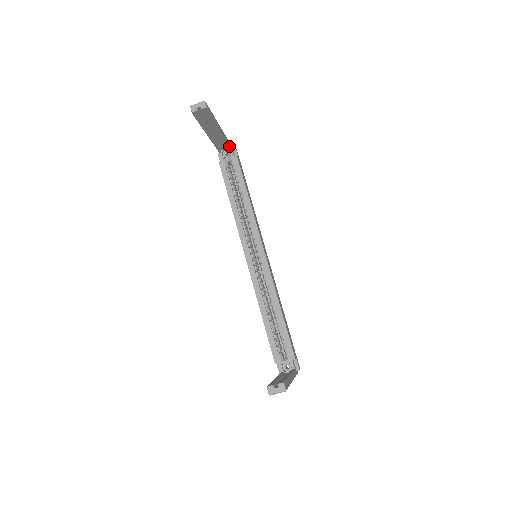
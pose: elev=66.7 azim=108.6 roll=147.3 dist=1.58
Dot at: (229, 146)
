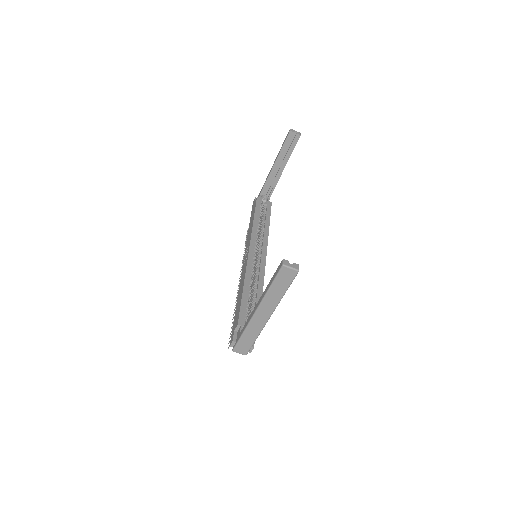
Dot at: (271, 194)
